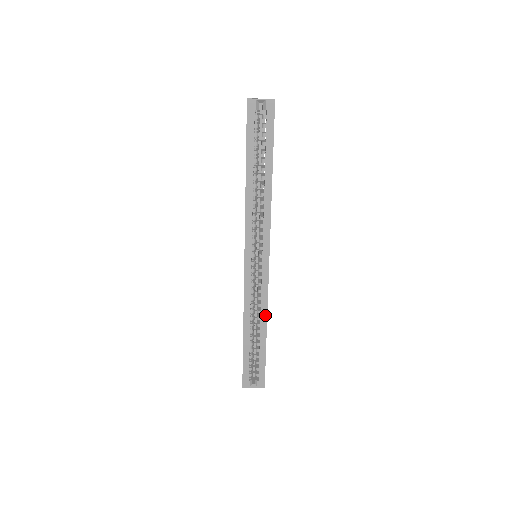
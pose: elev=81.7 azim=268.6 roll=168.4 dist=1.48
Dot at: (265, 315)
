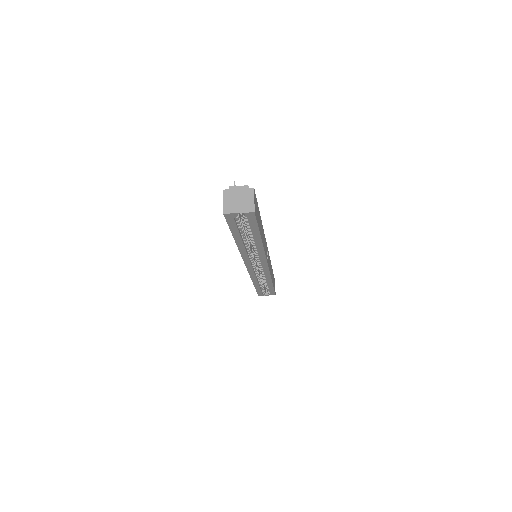
Dot at: (270, 279)
